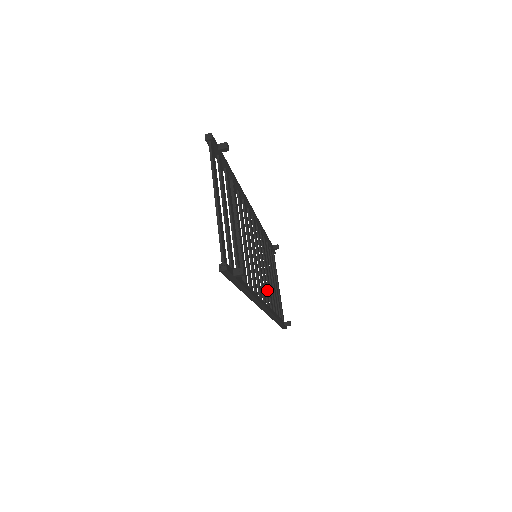
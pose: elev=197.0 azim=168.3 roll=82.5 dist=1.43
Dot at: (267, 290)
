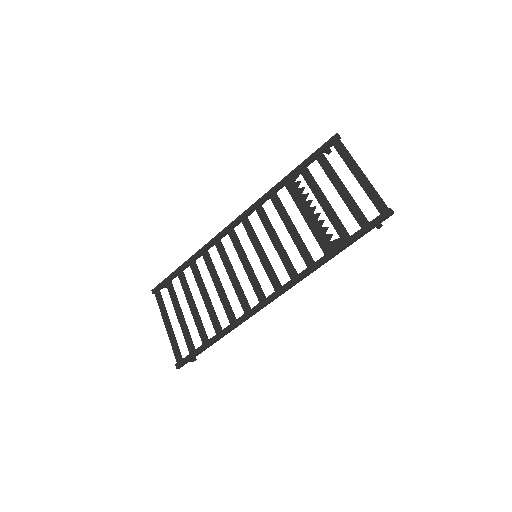
Dot at: (239, 296)
